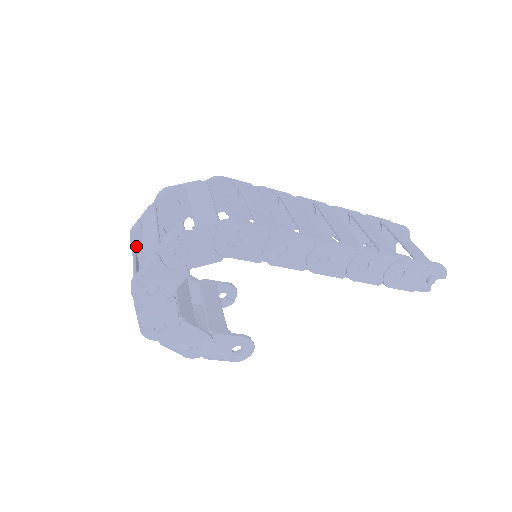
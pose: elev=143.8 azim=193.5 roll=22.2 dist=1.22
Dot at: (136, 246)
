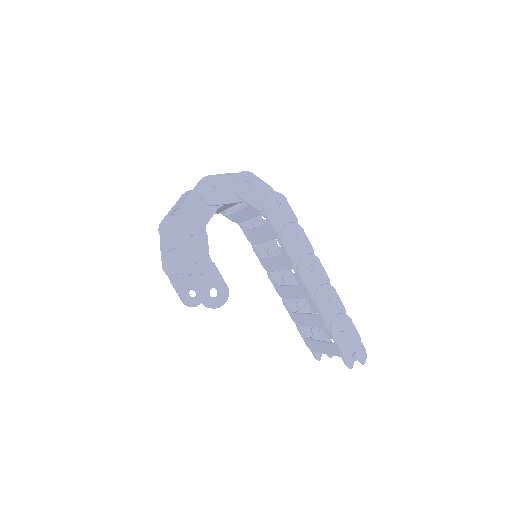
Dot at: occluded
